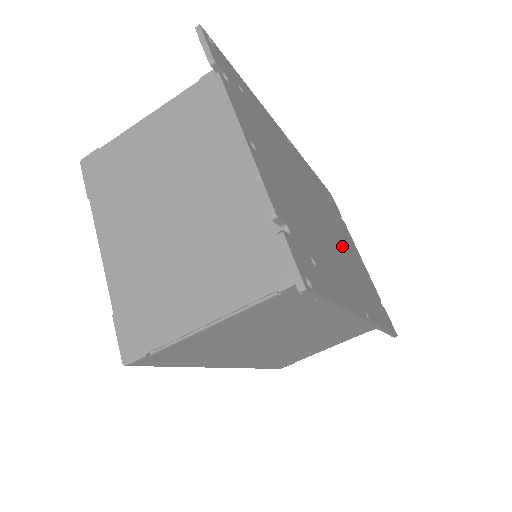
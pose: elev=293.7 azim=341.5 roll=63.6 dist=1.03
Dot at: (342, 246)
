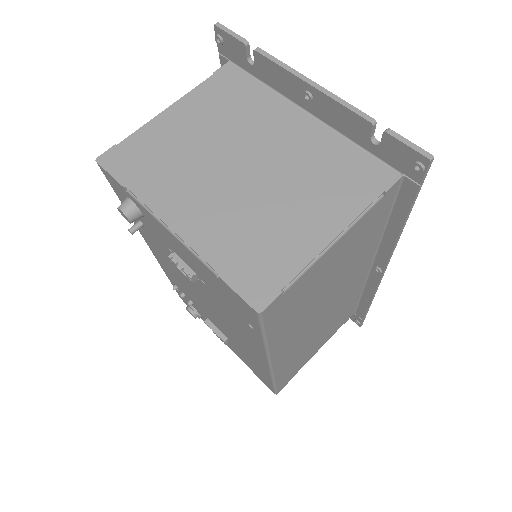
Dot at: occluded
